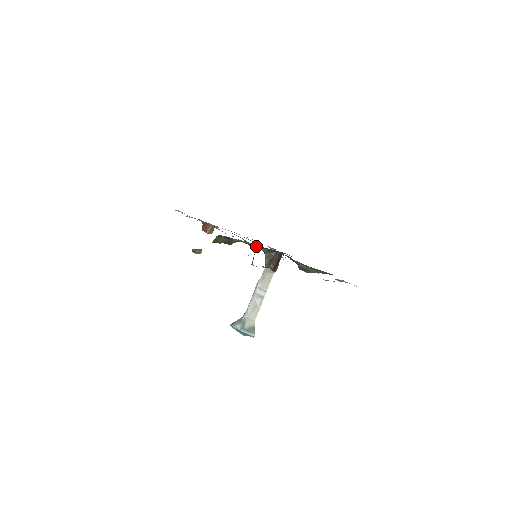
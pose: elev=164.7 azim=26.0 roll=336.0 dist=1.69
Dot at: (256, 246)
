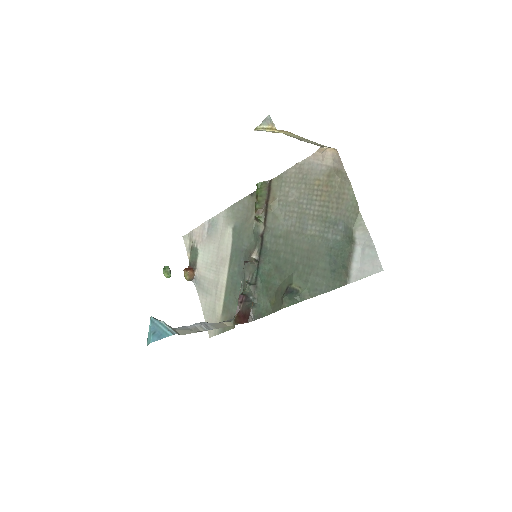
Dot at: (258, 256)
